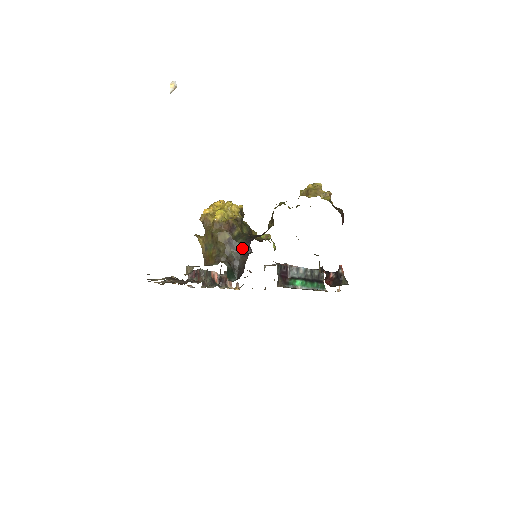
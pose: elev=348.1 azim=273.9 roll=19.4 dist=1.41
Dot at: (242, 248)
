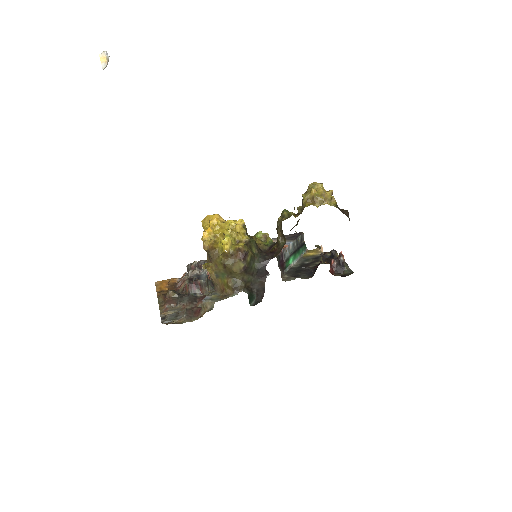
Dot at: (258, 272)
